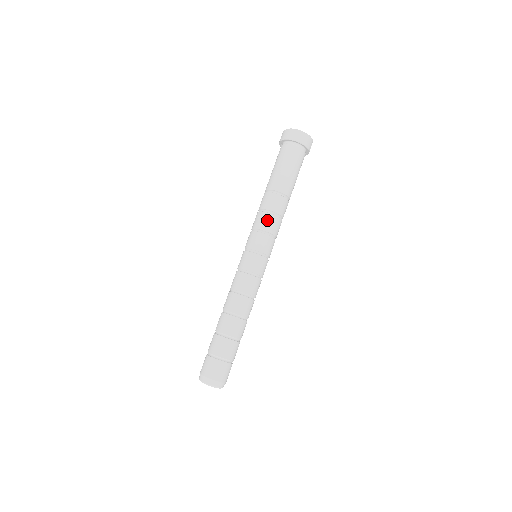
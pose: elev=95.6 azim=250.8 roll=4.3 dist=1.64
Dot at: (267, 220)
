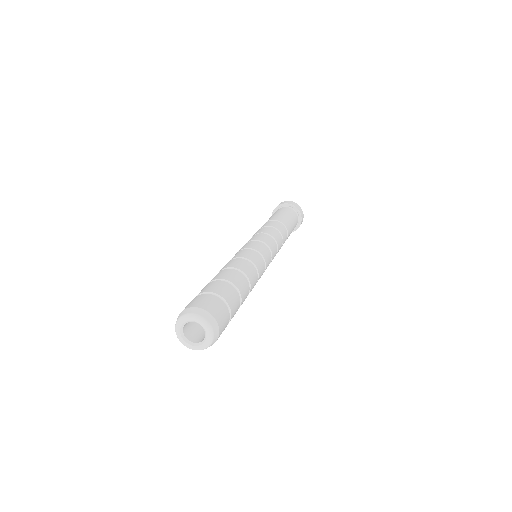
Dot at: (269, 229)
